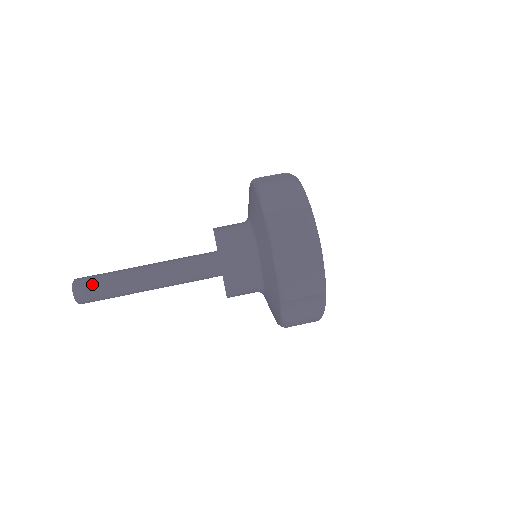
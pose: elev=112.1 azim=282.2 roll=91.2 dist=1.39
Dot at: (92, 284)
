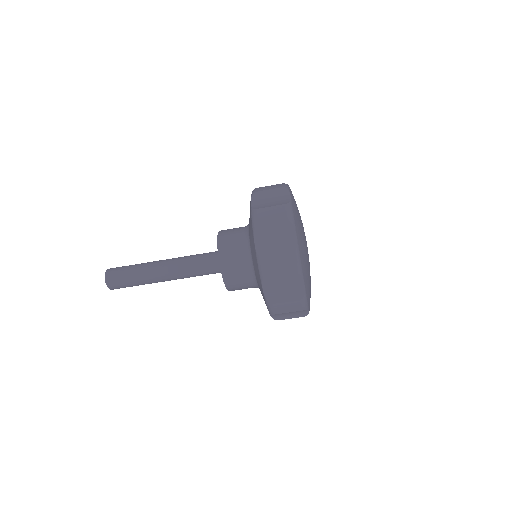
Dot at: (120, 278)
